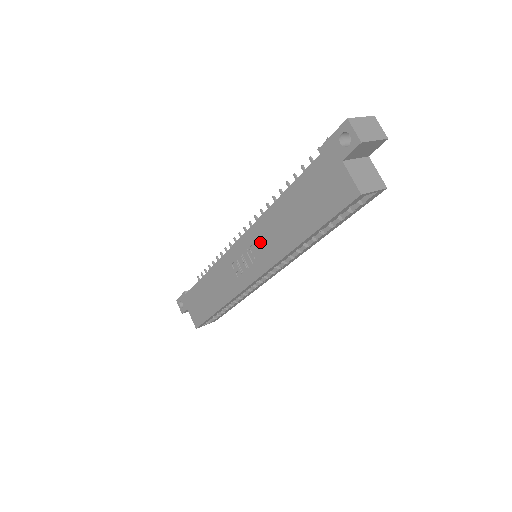
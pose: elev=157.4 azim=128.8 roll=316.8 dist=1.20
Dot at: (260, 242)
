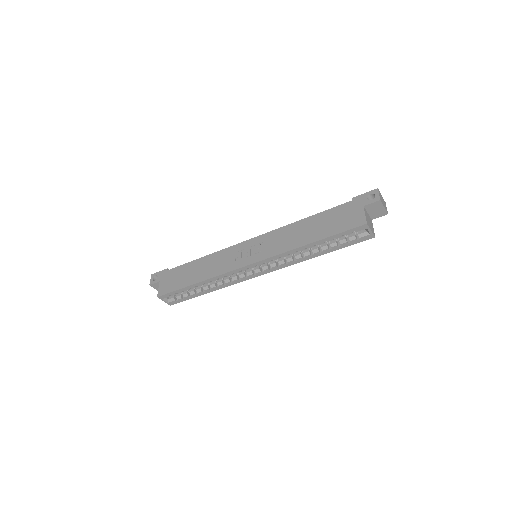
Dot at: (273, 240)
